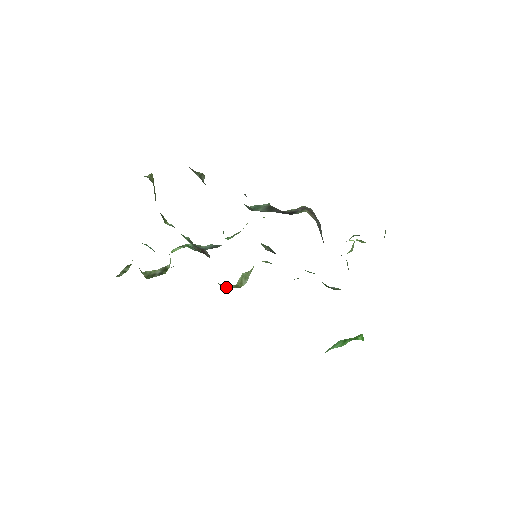
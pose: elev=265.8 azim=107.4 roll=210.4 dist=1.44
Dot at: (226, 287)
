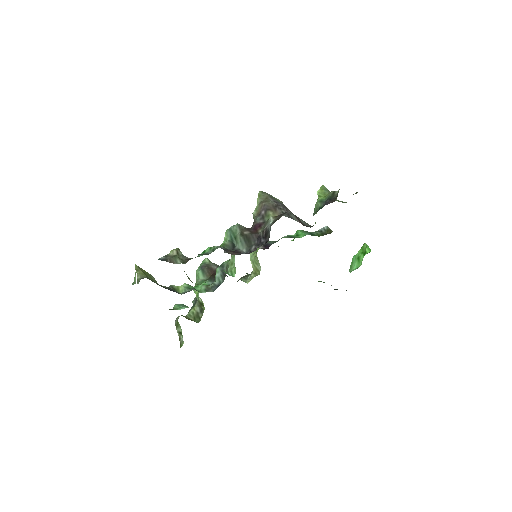
Dot at: (249, 280)
